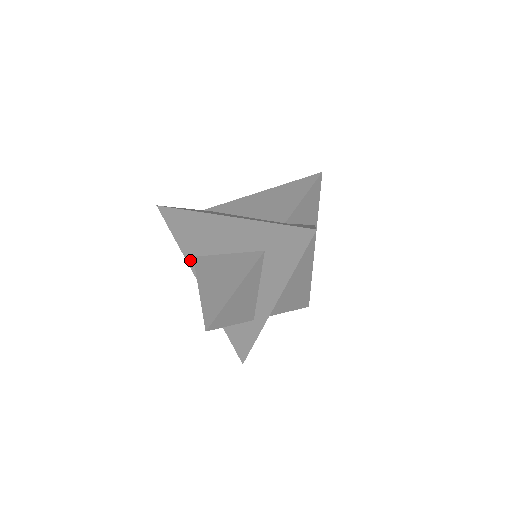
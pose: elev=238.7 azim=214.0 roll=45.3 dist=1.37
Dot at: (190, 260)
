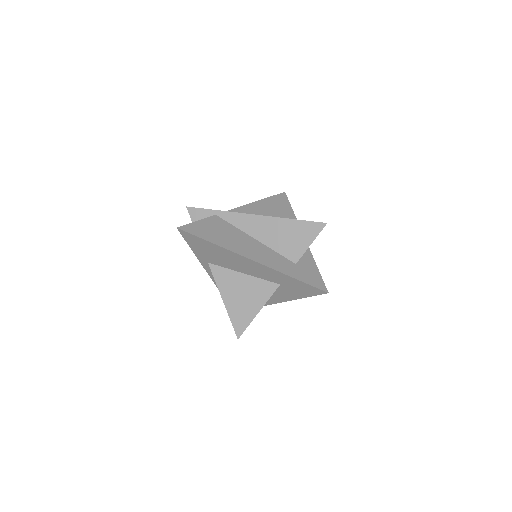
Dot at: (204, 263)
